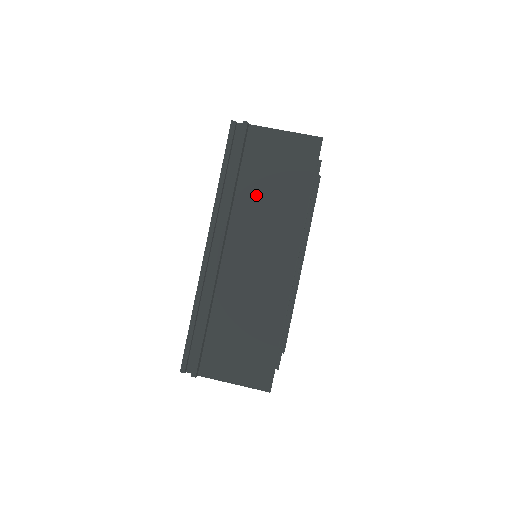
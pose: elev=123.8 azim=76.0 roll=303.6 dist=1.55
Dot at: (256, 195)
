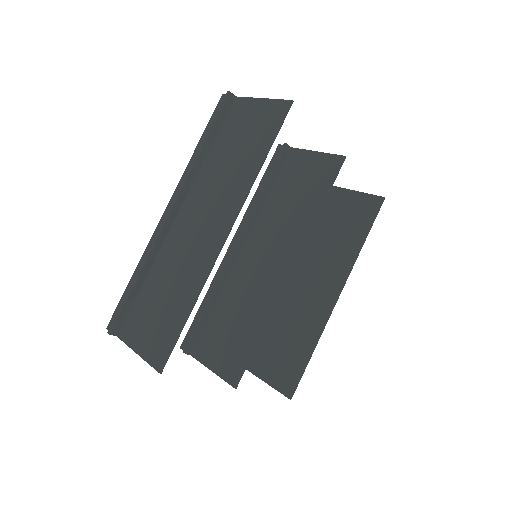
Dot at: (219, 161)
